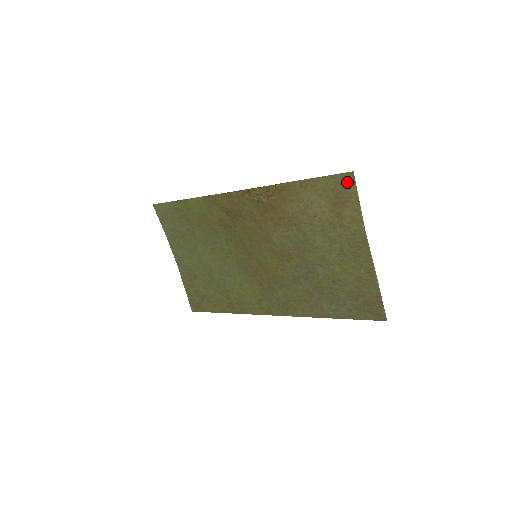
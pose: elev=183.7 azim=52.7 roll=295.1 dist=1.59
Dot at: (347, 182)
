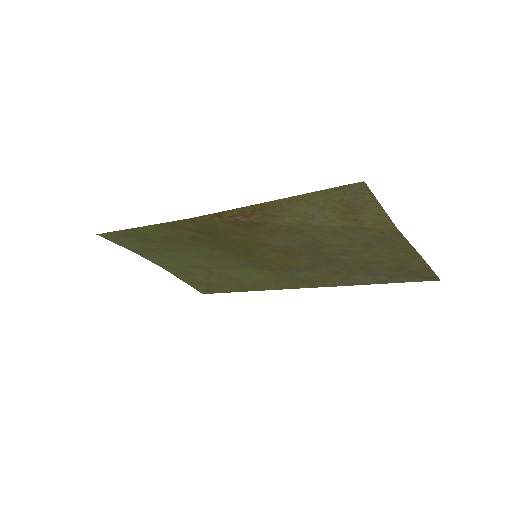
Dot at: (357, 192)
